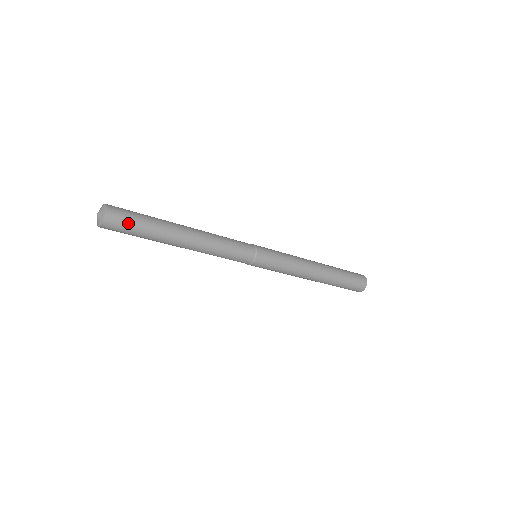
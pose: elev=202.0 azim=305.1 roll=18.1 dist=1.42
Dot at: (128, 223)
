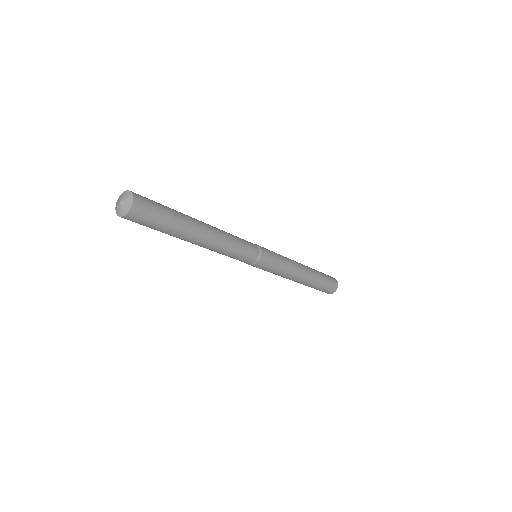
Dot at: (150, 221)
